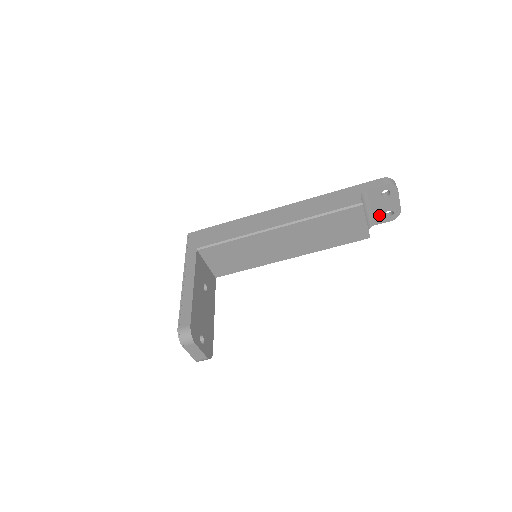
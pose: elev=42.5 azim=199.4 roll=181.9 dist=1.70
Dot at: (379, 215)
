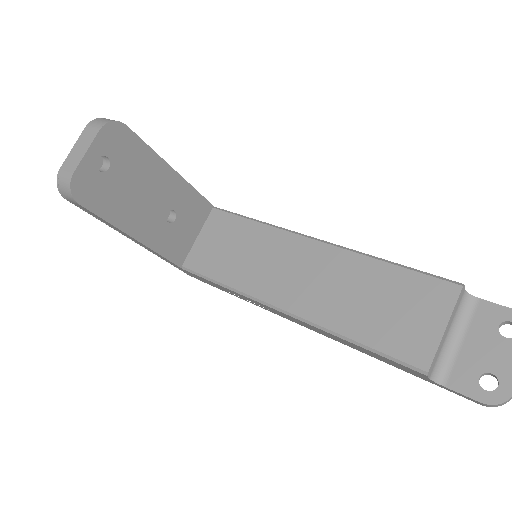
Dot at: (468, 370)
